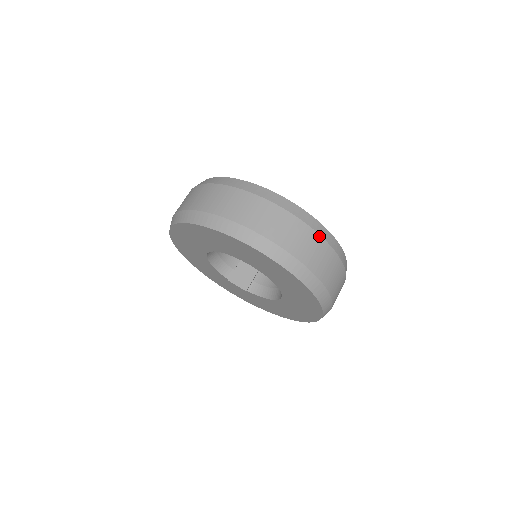
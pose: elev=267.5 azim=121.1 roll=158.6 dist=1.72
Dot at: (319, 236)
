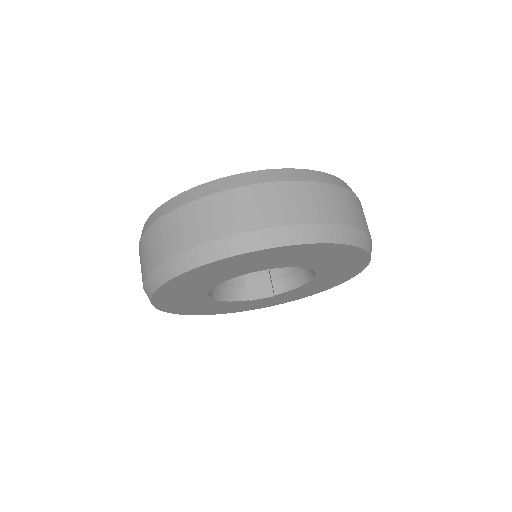
Dot at: (305, 182)
